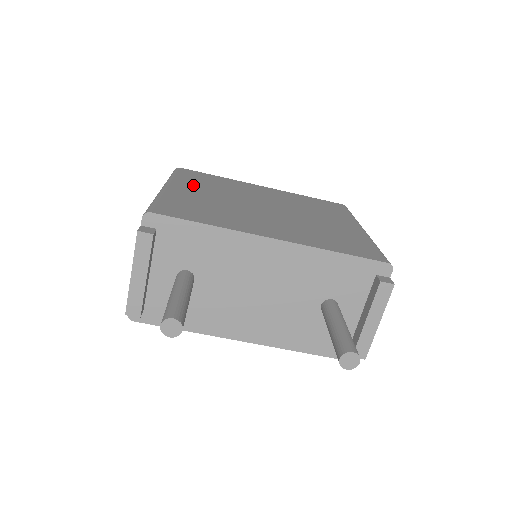
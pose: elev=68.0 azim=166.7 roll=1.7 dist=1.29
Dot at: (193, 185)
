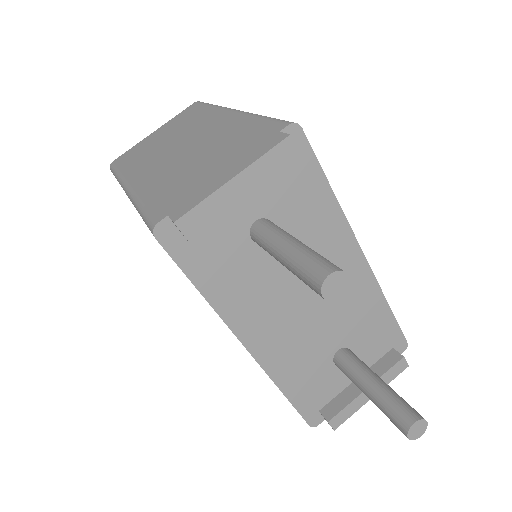
Dot at: occluded
